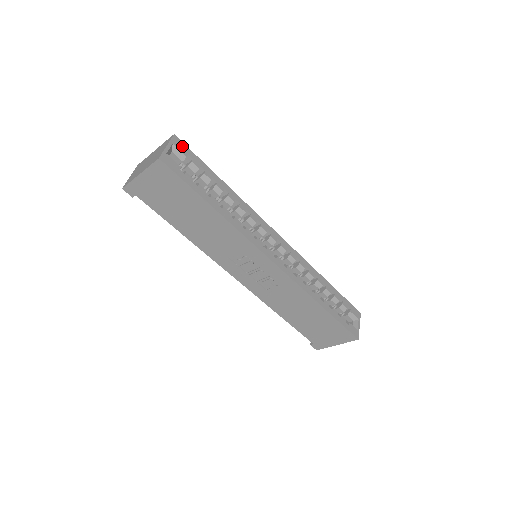
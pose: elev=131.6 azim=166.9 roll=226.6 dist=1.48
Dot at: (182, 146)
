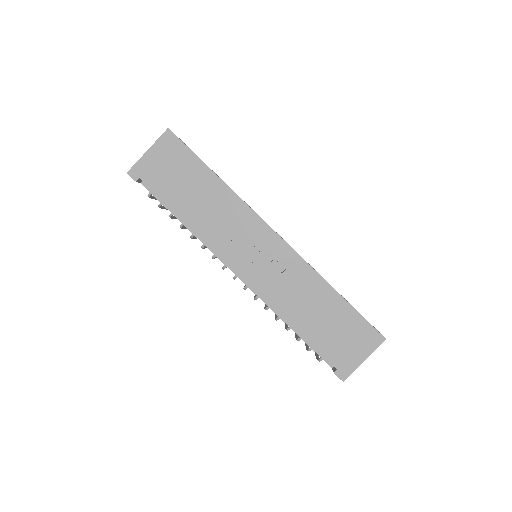
Dot at: occluded
